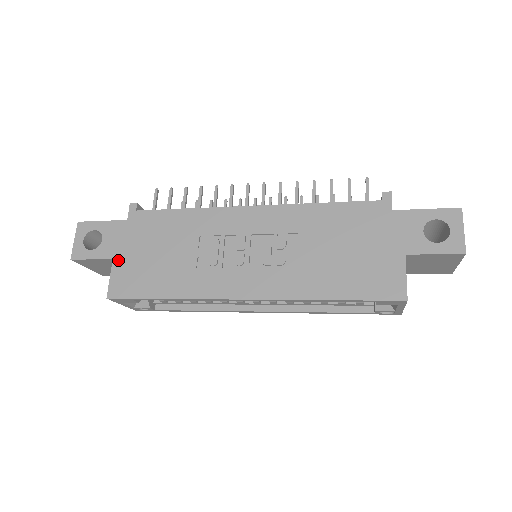
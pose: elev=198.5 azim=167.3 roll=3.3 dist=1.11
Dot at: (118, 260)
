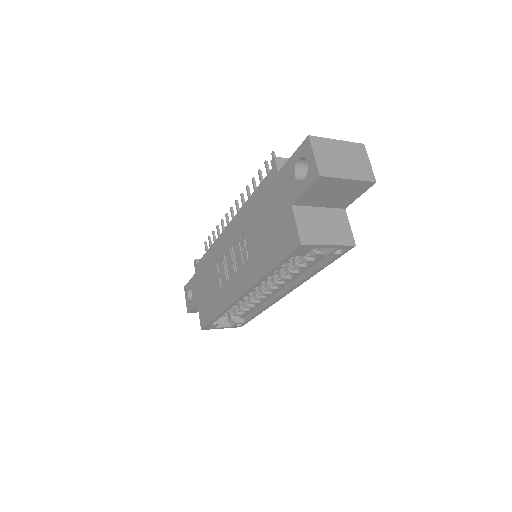
Dot at: (199, 302)
